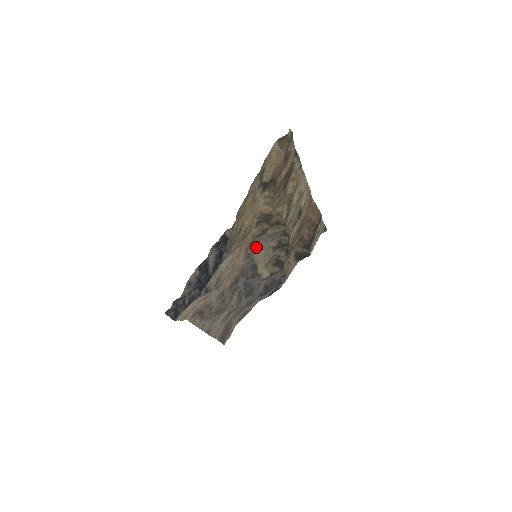
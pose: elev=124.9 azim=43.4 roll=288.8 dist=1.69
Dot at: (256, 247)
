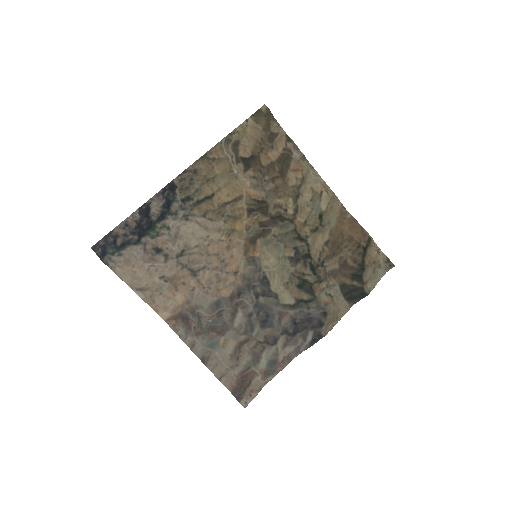
Dot at: (264, 254)
